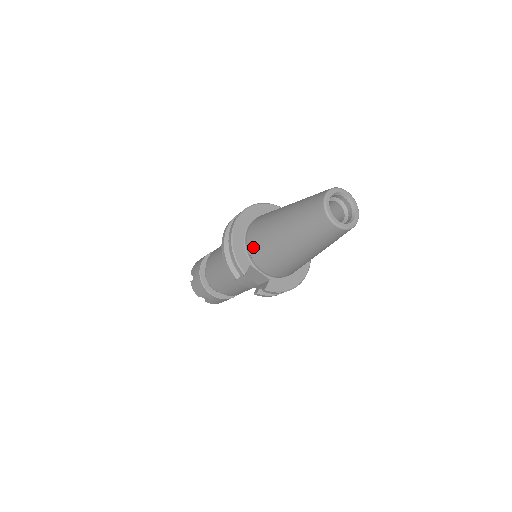
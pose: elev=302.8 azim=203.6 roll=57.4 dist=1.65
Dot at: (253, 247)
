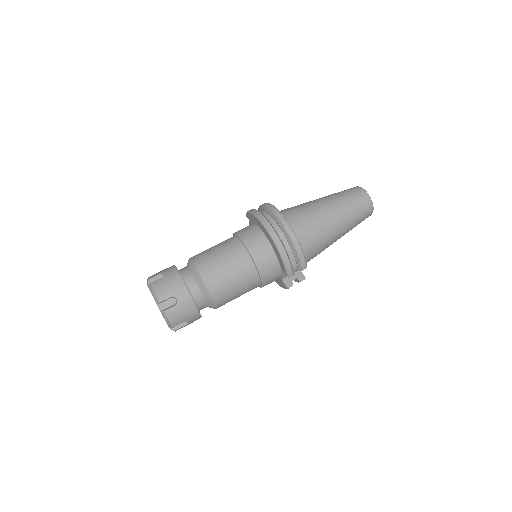
Dot at: (307, 241)
